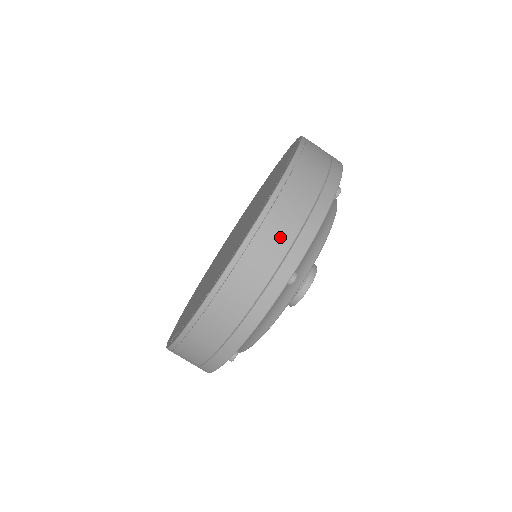
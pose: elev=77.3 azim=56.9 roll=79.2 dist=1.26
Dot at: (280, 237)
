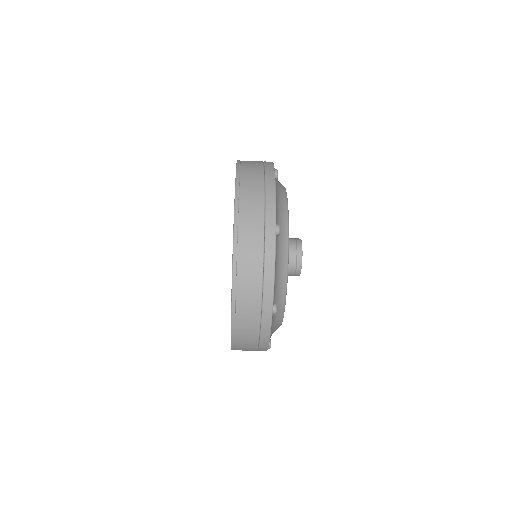
Dot at: (252, 296)
